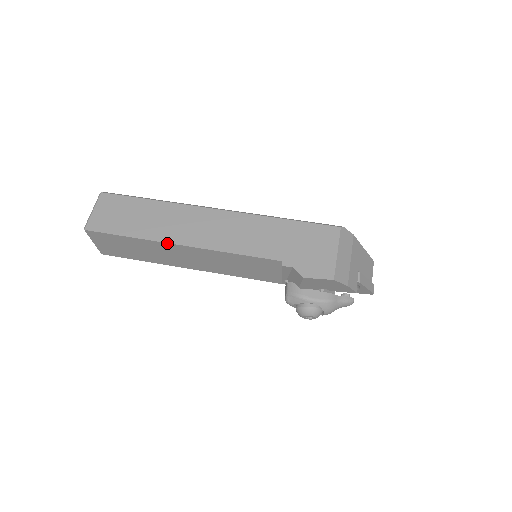
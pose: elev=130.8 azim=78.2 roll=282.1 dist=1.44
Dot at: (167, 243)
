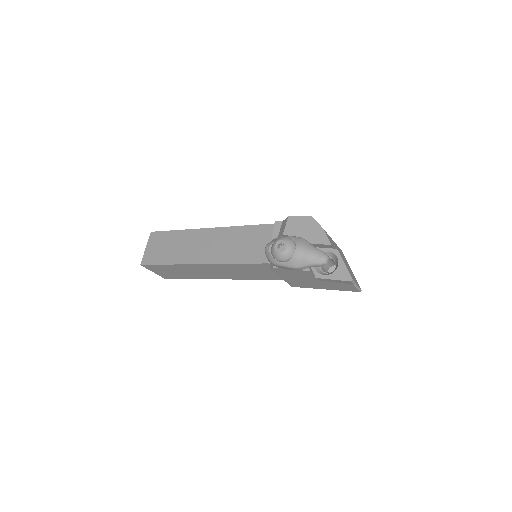
Dot at: (199, 229)
